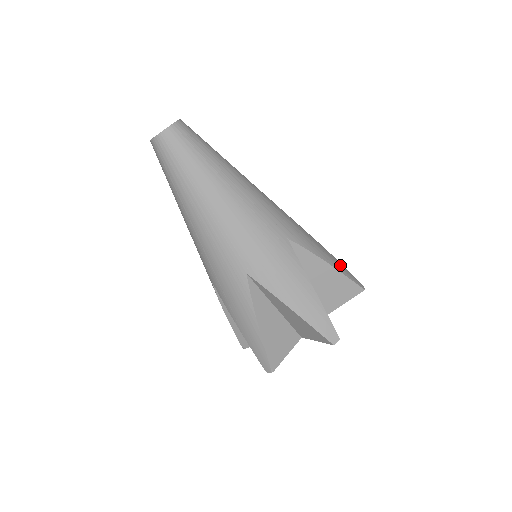
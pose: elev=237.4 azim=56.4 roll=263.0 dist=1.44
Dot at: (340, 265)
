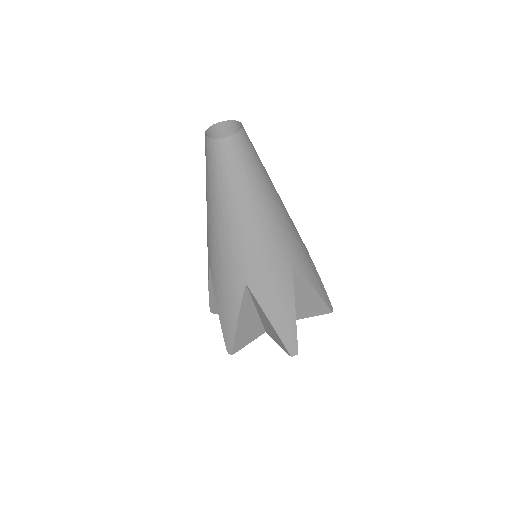
Dot at: (322, 288)
